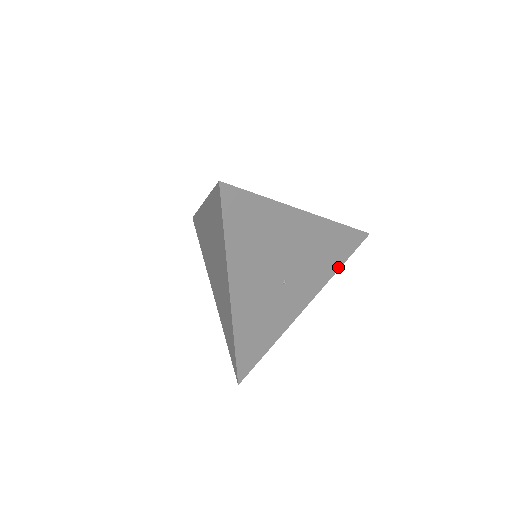
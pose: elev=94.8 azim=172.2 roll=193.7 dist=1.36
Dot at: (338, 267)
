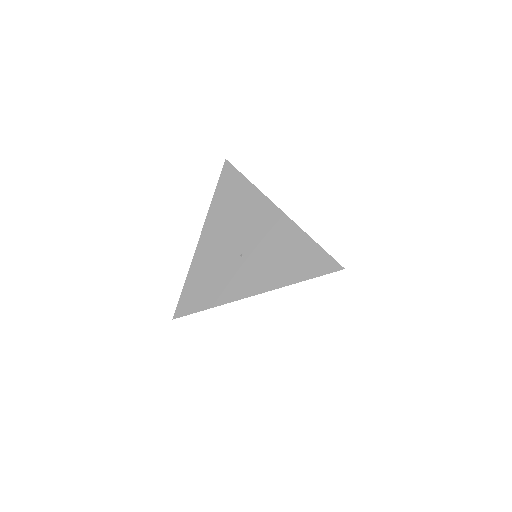
Dot at: (298, 280)
